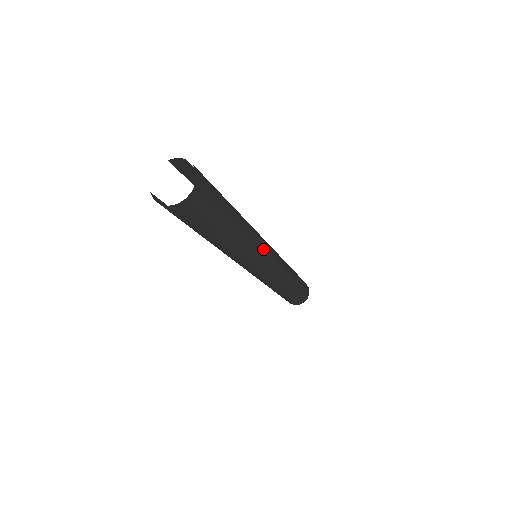
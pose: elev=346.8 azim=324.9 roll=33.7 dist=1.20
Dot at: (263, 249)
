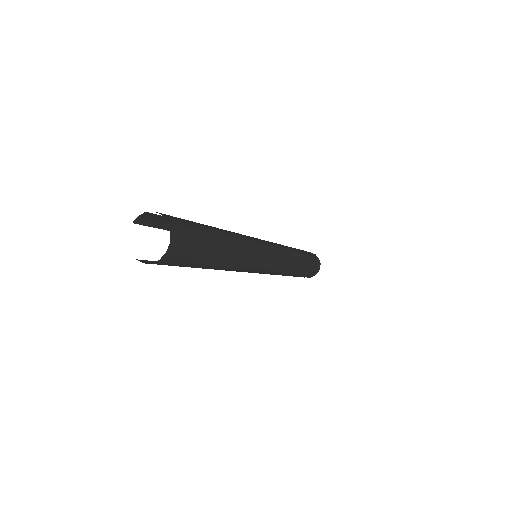
Dot at: (258, 246)
